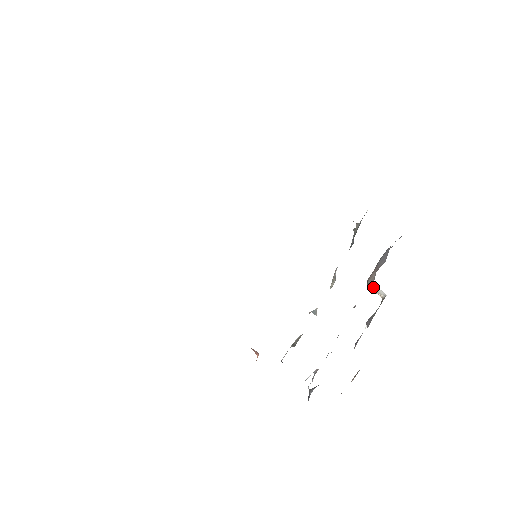
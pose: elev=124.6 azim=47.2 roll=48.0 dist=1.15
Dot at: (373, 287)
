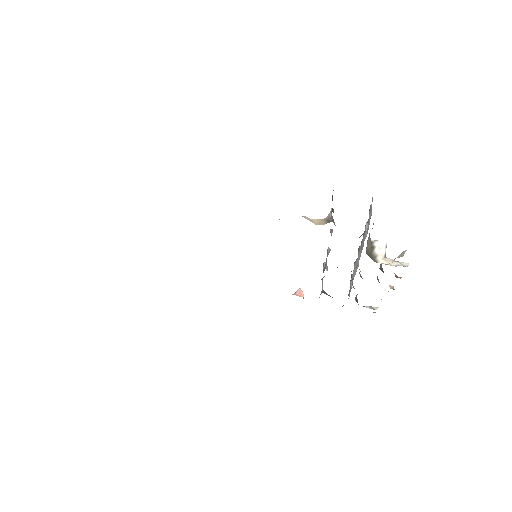
Dot at: (373, 248)
